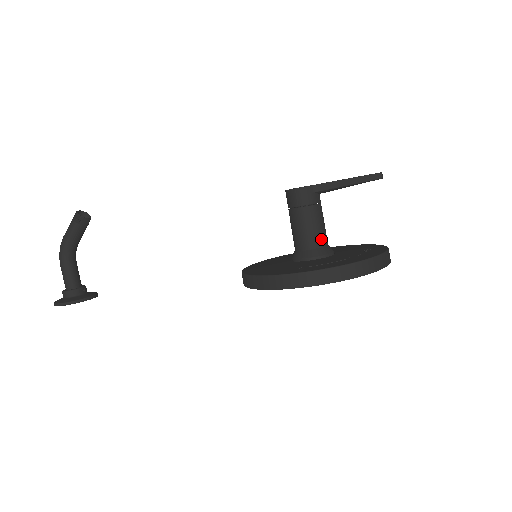
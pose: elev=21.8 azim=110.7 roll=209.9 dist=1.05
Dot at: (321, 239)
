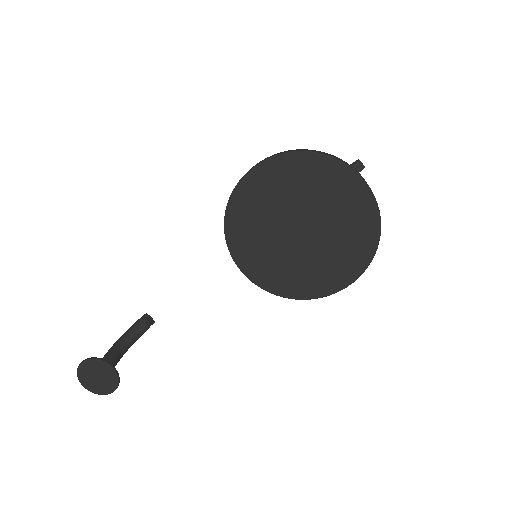
Dot at: occluded
